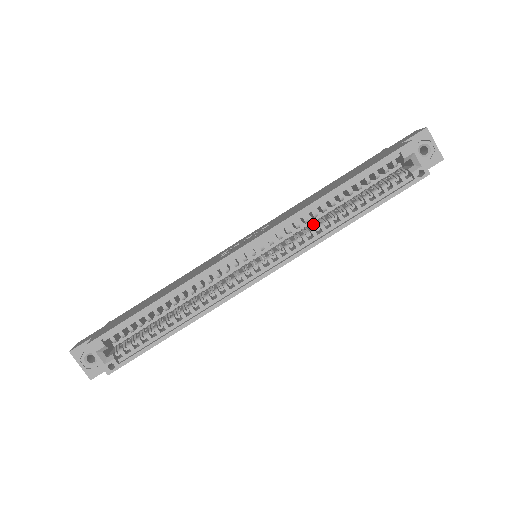
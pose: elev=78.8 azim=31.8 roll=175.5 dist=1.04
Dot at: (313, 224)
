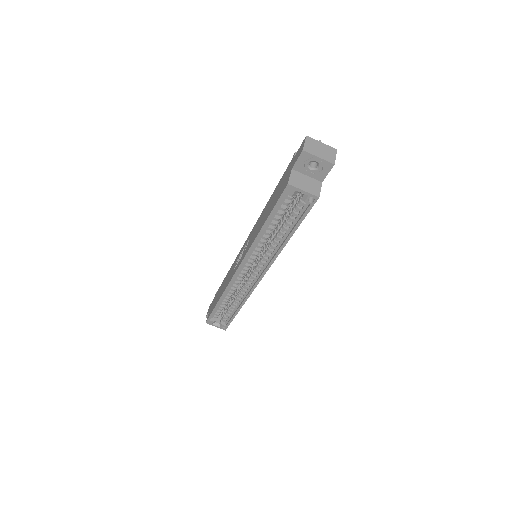
Dot at: occluded
